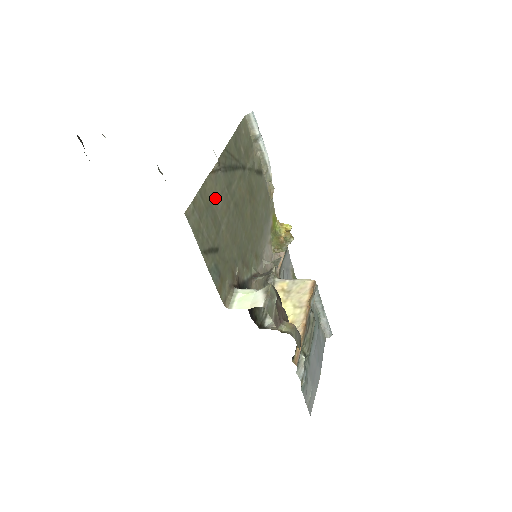
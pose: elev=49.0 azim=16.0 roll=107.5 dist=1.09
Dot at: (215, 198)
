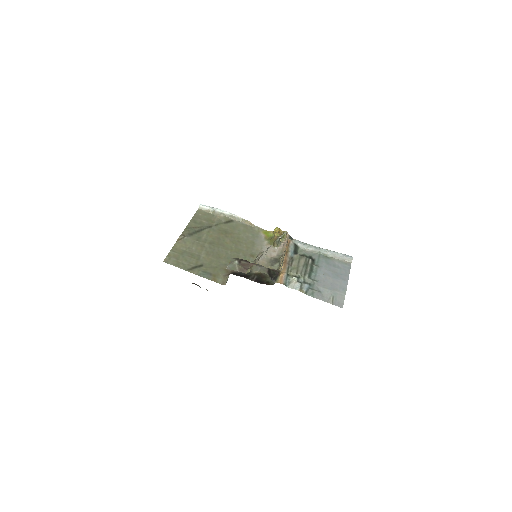
Dot at: (188, 248)
